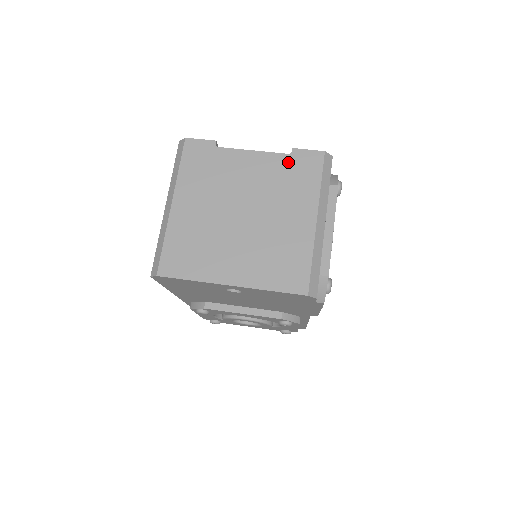
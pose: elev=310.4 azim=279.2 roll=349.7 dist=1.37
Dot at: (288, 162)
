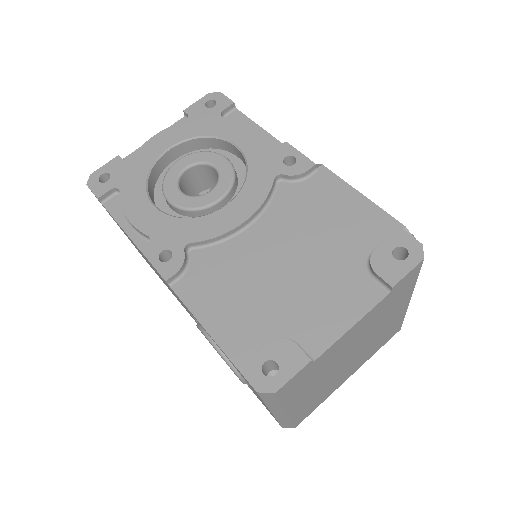
Dot at: (388, 299)
